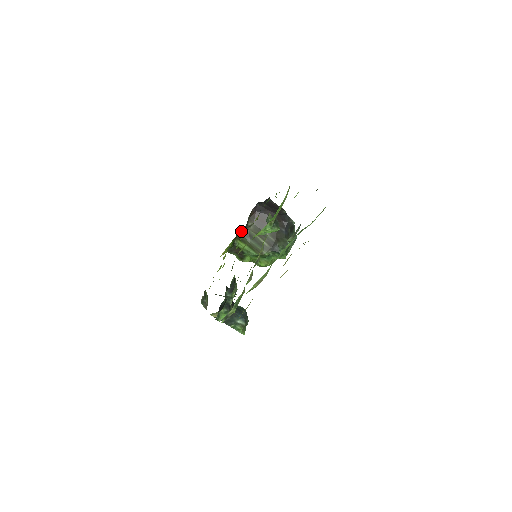
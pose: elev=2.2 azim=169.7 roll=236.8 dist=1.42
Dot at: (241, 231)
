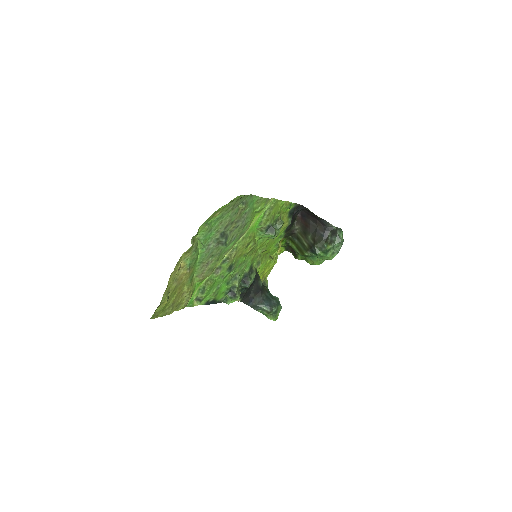
Dot at: (288, 233)
